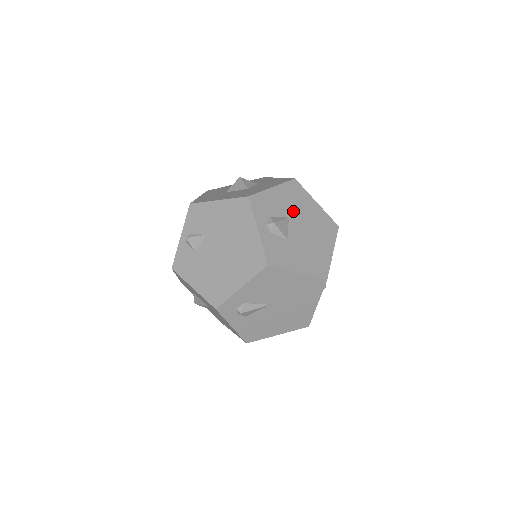
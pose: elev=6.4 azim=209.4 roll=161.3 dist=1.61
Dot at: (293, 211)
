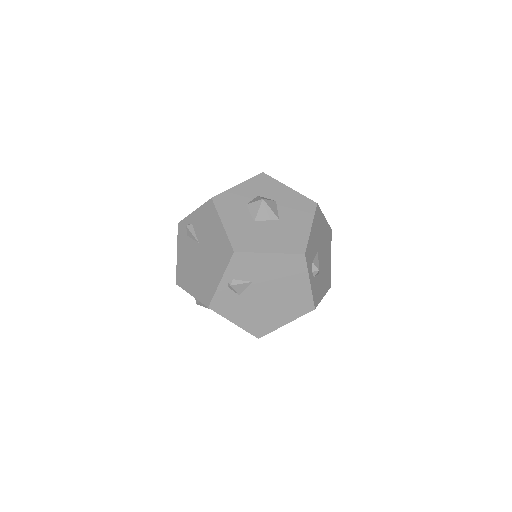
Dot at: (319, 241)
